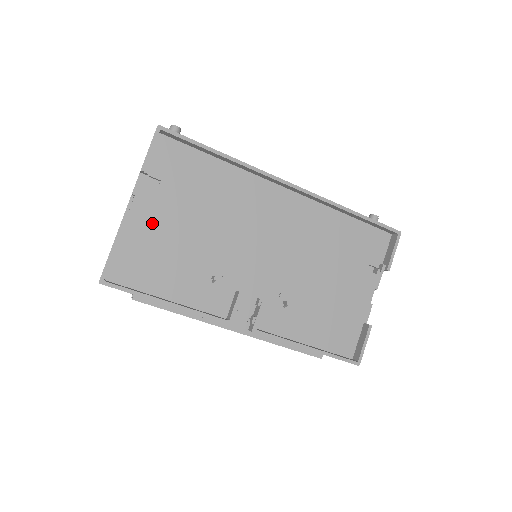
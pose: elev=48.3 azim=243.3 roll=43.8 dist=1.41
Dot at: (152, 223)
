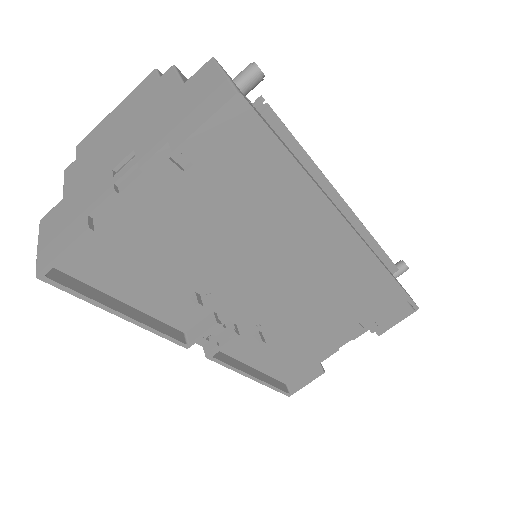
Dot at: (150, 215)
